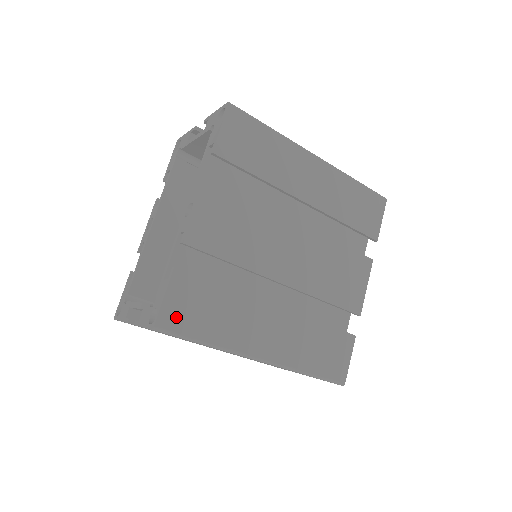
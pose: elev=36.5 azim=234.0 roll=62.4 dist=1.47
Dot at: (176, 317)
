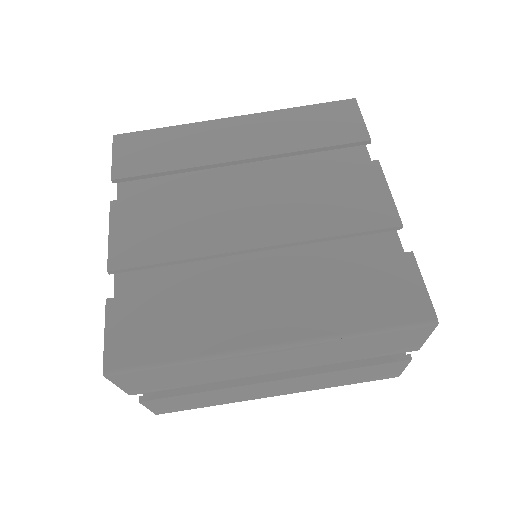
Dot at: (127, 348)
